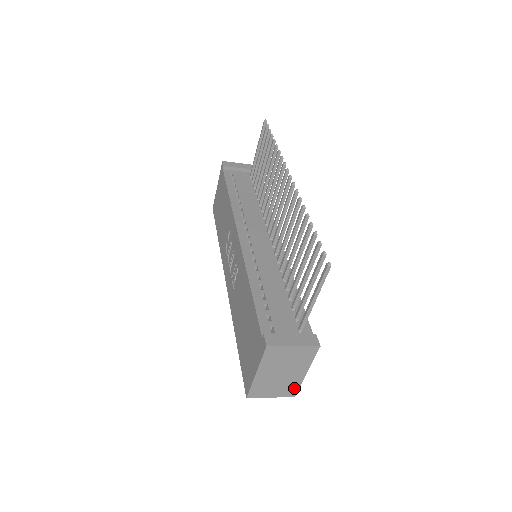
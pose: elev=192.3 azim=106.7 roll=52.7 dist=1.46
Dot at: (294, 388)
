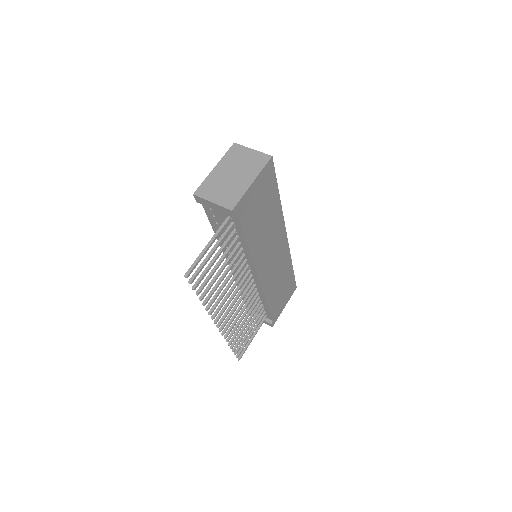
Dot at: occluded
